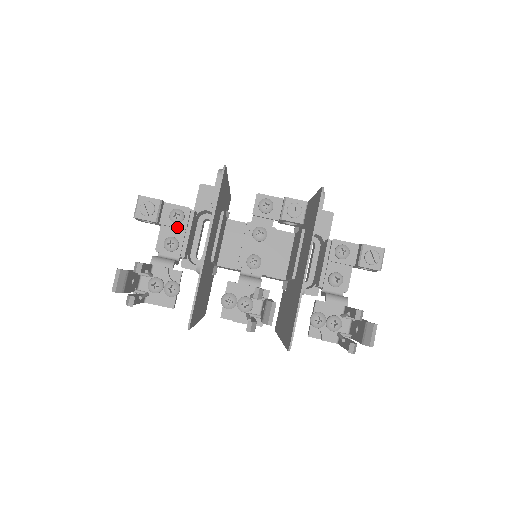
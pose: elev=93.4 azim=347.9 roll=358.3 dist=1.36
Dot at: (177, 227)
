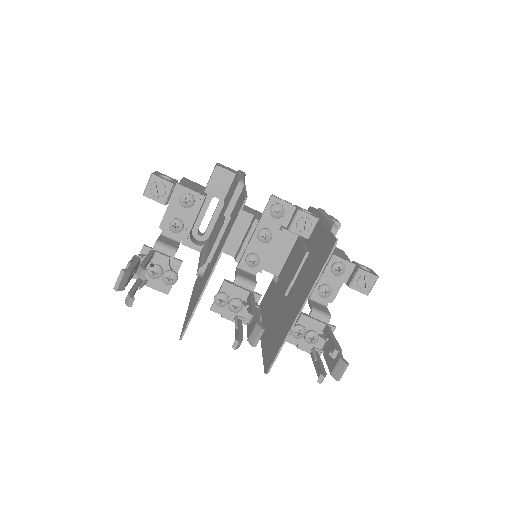
Dot at: (185, 211)
